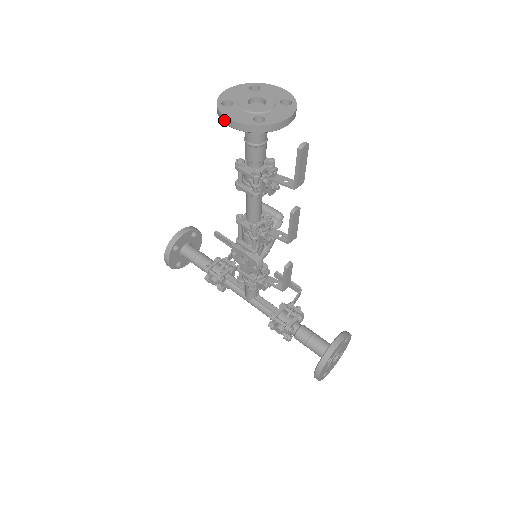
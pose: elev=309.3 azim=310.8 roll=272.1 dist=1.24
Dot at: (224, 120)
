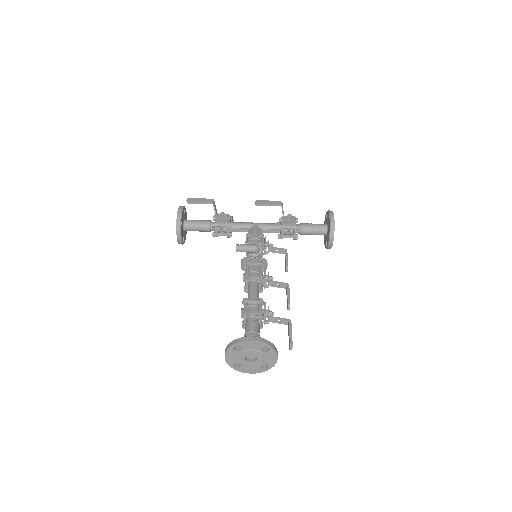
Dot at: (246, 371)
